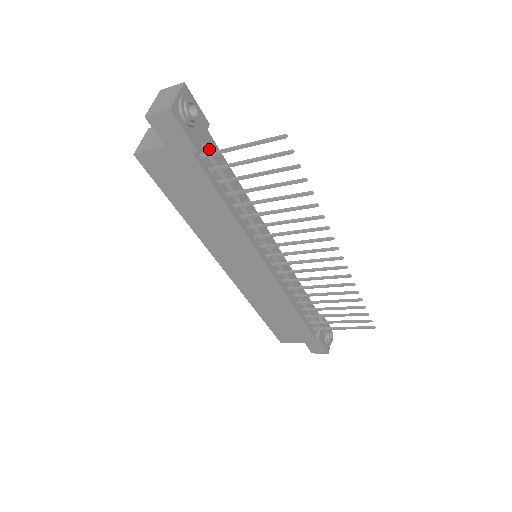
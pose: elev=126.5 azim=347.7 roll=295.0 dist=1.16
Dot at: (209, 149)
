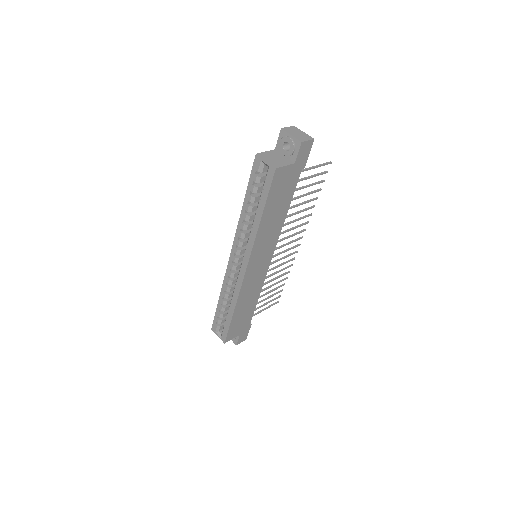
Dot at: occluded
